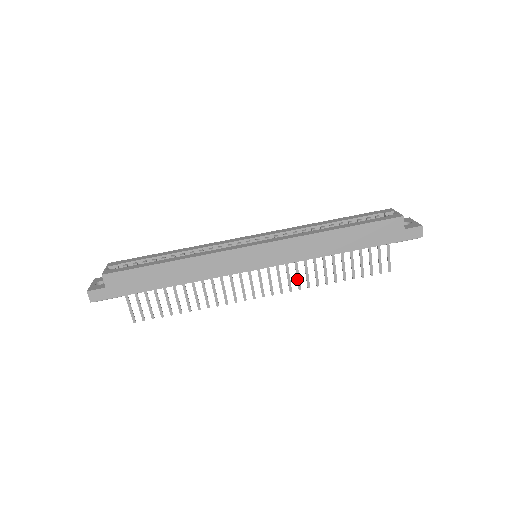
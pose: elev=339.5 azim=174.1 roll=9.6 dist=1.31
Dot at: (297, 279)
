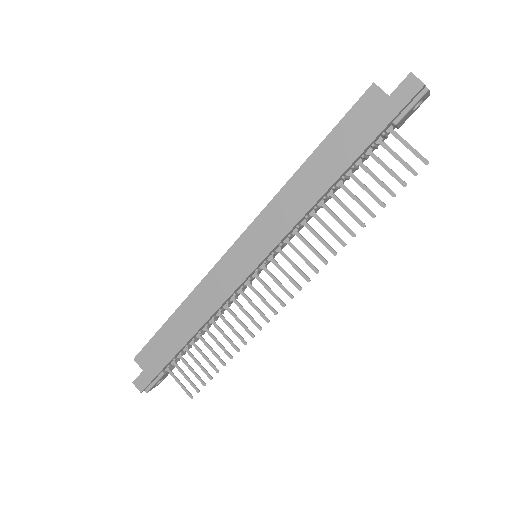
Dot at: (314, 253)
